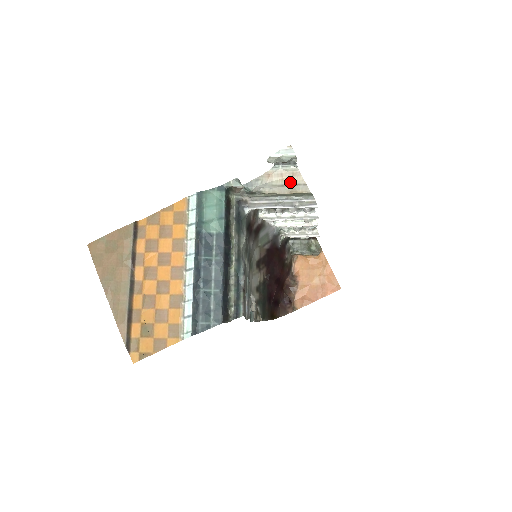
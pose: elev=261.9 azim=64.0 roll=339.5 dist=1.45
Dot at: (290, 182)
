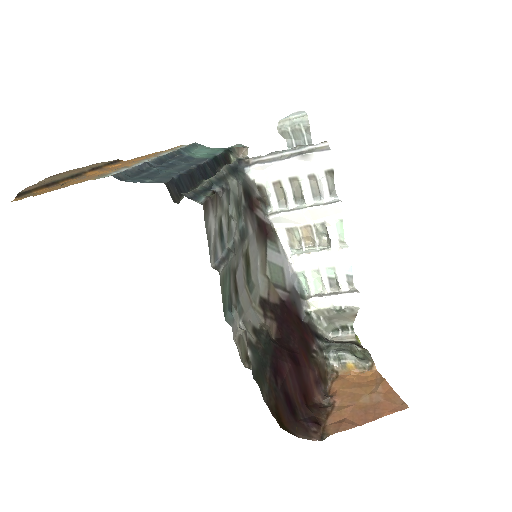
Dot at: occluded
